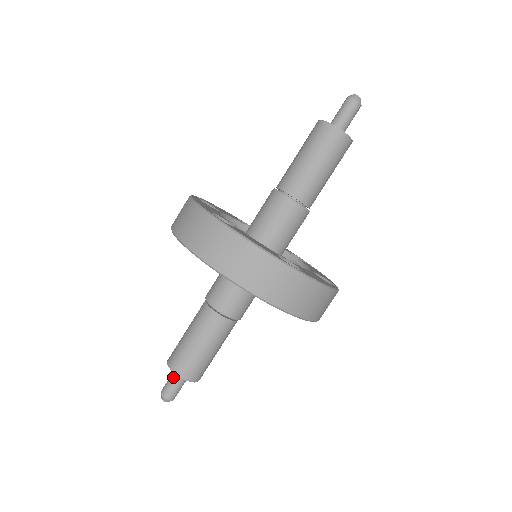
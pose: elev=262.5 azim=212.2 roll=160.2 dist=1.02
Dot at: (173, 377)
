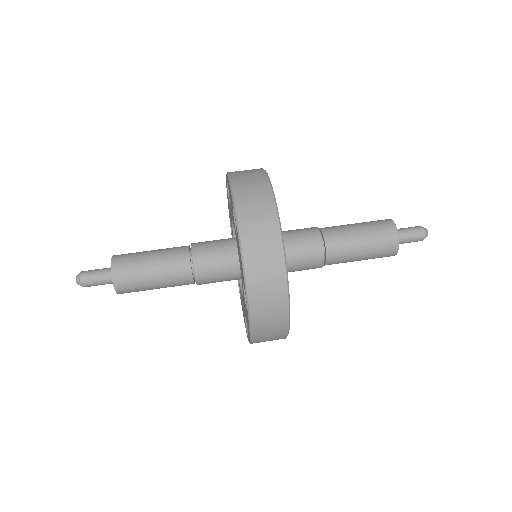
Dot at: (106, 268)
